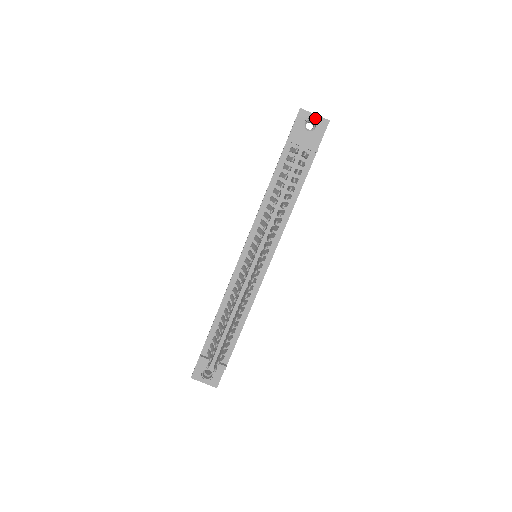
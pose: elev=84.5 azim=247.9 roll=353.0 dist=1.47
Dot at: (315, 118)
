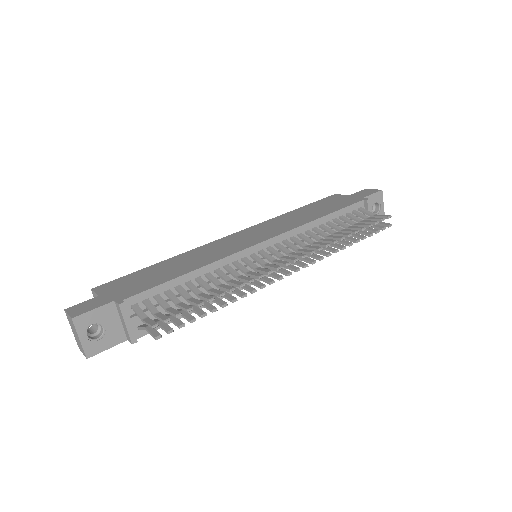
Dot at: (382, 207)
